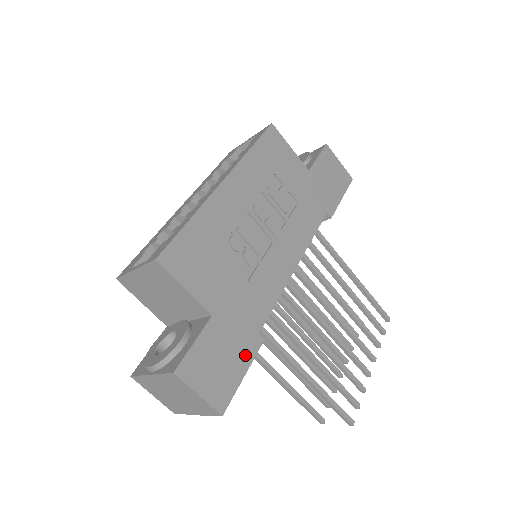
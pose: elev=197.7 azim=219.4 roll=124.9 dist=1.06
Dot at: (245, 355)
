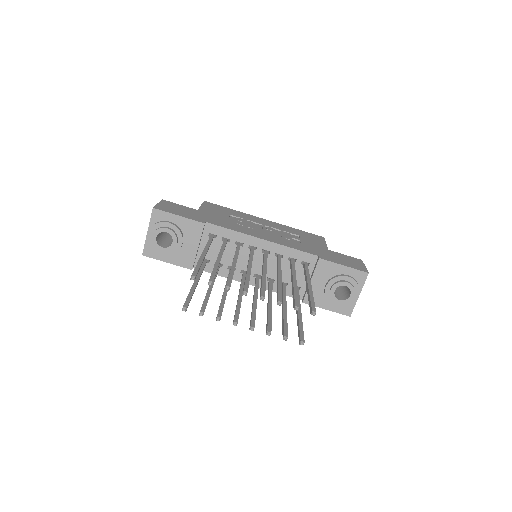
Dot at: (189, 217)
